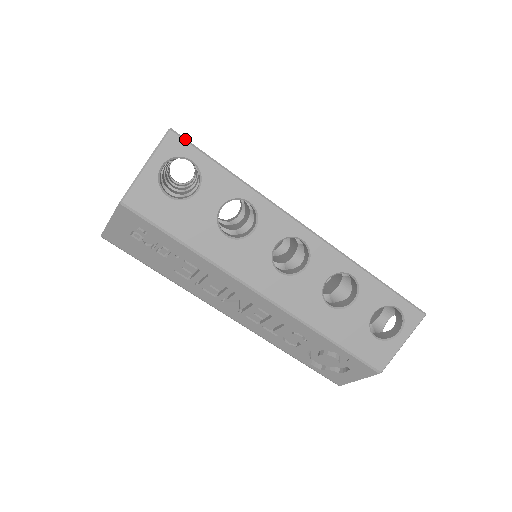
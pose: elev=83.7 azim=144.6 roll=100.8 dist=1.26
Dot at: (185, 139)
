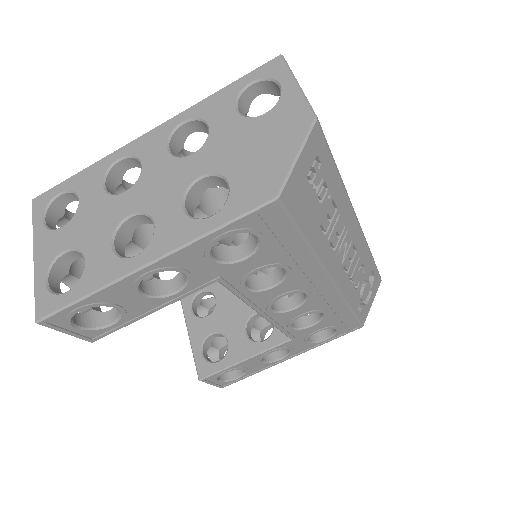
Dot at: occluded
